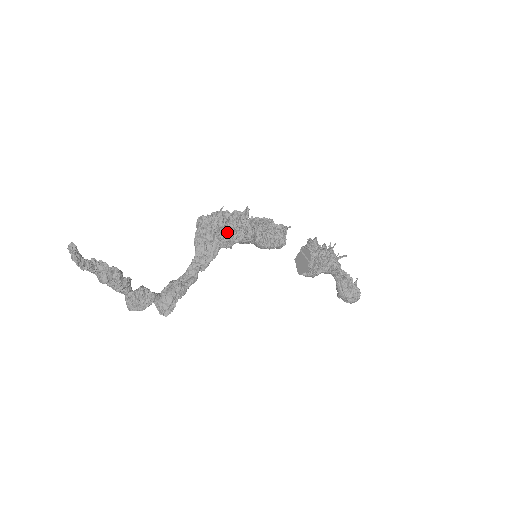
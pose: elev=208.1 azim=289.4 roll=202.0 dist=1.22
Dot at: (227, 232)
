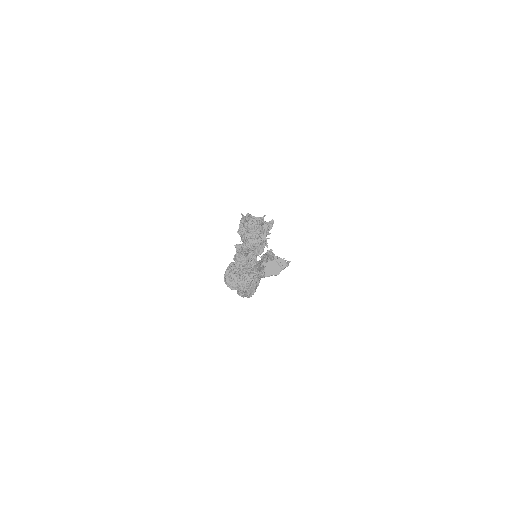
Dot at: occluded
